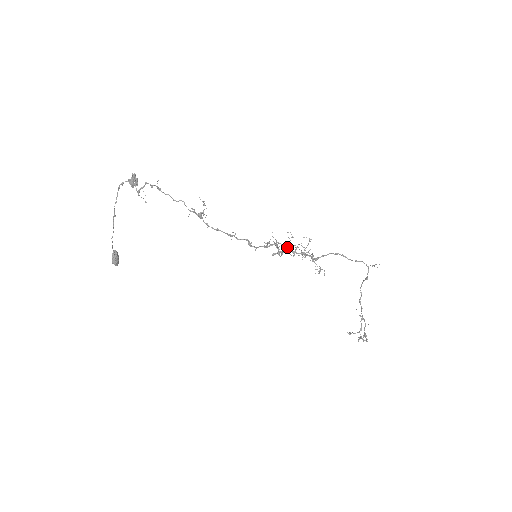
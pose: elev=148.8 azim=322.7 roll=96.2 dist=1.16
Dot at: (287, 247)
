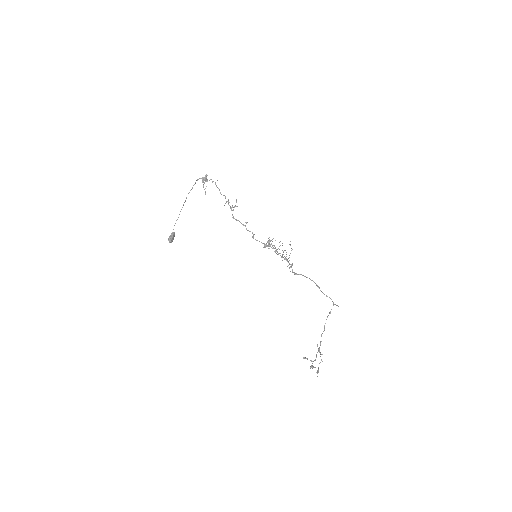
Dot at: (276, 249)
